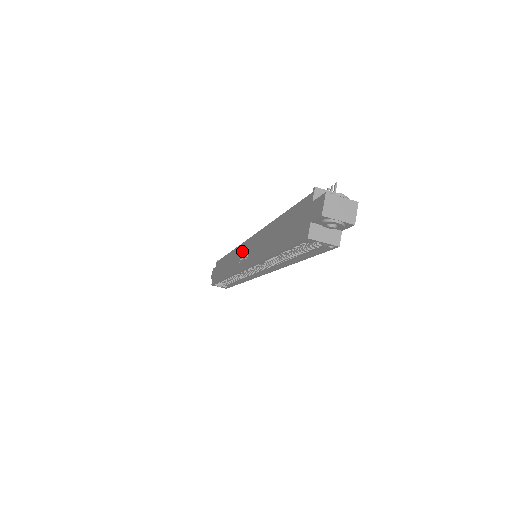
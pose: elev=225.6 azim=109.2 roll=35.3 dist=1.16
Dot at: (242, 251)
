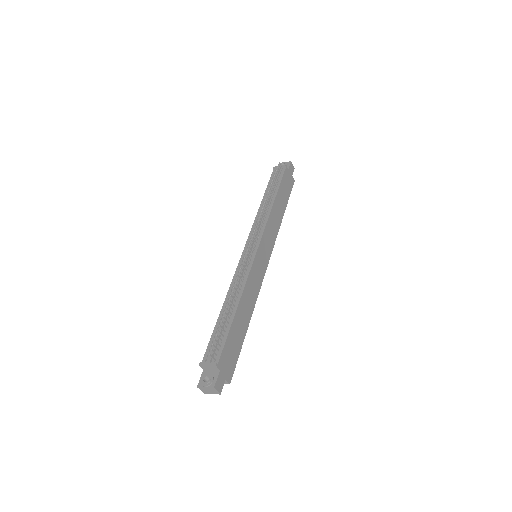
Dot at: occluded
